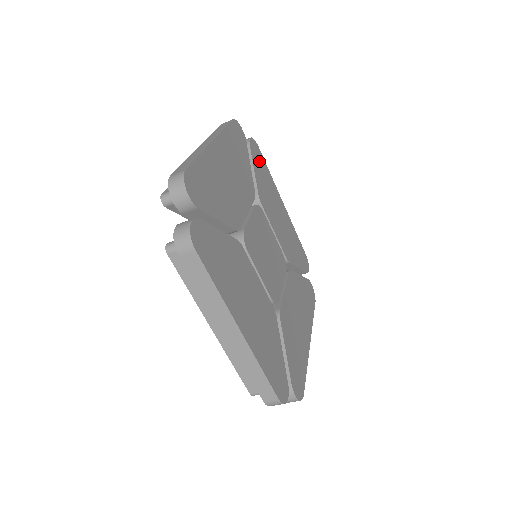
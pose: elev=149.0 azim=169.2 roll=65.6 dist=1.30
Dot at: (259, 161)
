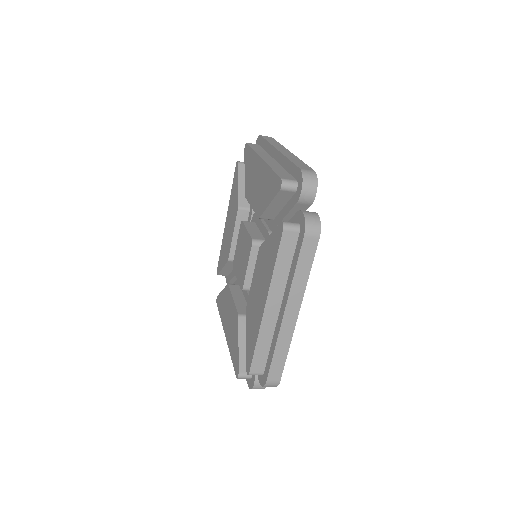
Dot at: occluded
